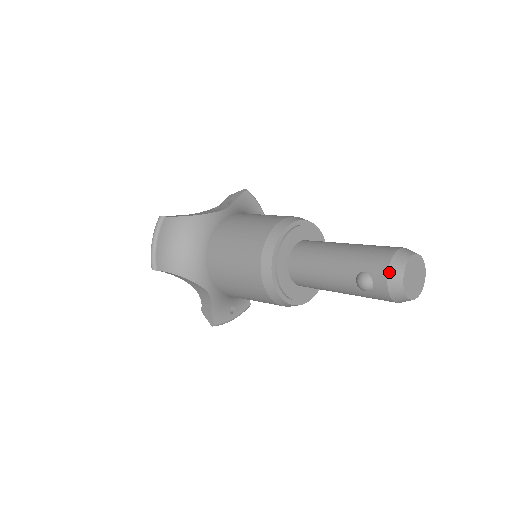
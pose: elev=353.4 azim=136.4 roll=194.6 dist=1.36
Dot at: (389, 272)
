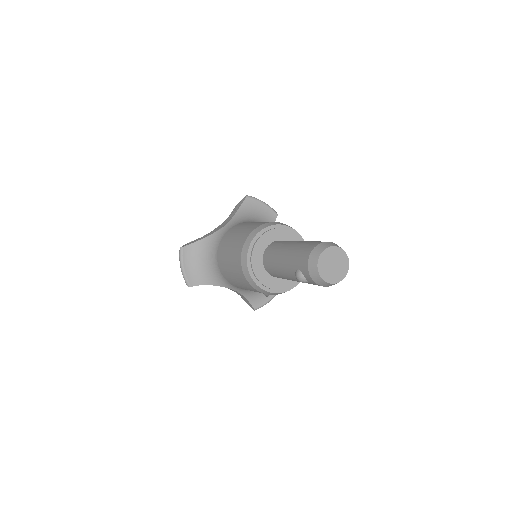
Dot at: (309, 269)
